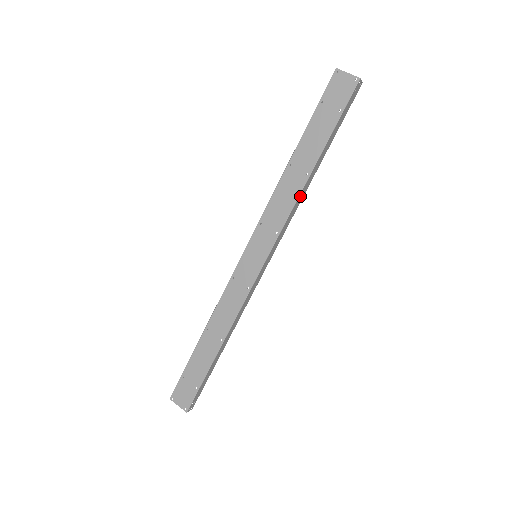
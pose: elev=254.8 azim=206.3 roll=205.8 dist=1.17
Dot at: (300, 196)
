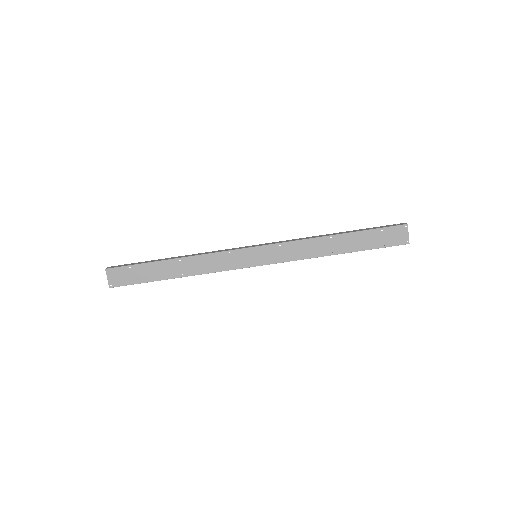
Dot at: (315, 257)
